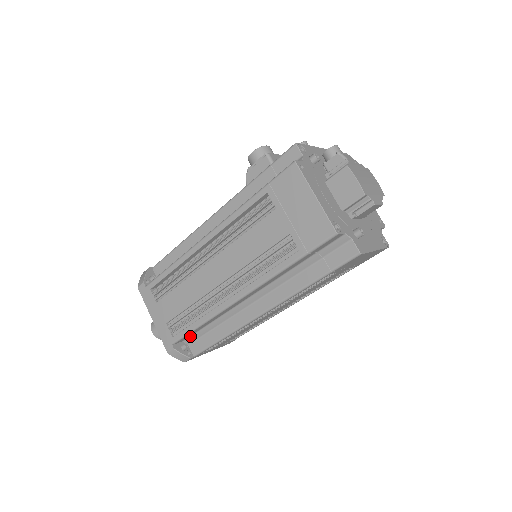
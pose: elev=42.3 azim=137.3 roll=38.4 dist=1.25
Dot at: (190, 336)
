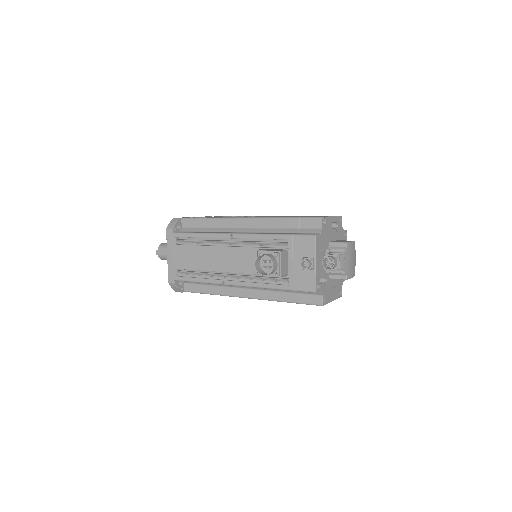
Dot at: occluded
